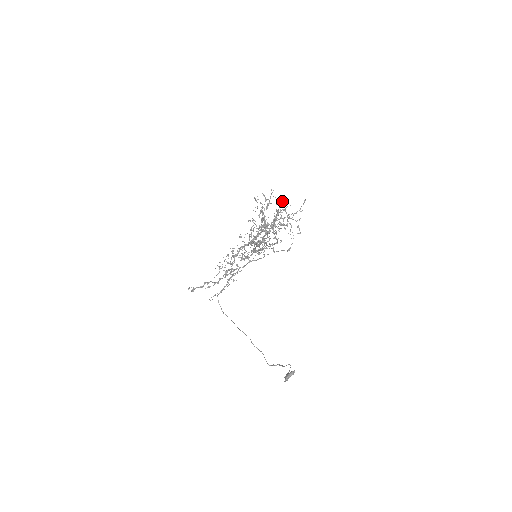
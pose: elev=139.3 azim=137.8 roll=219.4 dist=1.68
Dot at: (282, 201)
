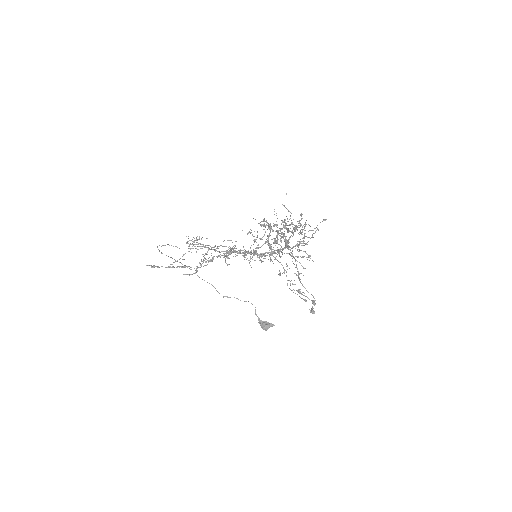
Dot at: occluded
